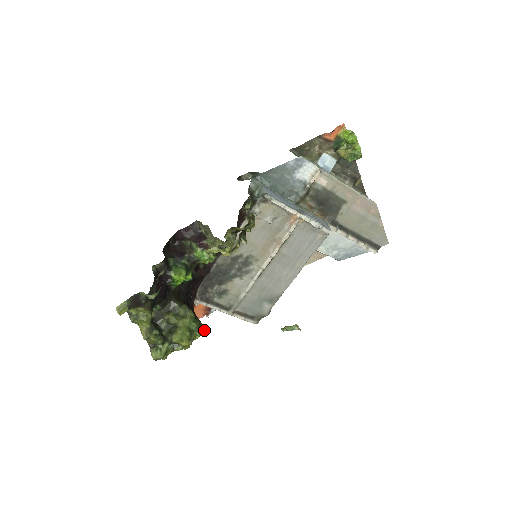
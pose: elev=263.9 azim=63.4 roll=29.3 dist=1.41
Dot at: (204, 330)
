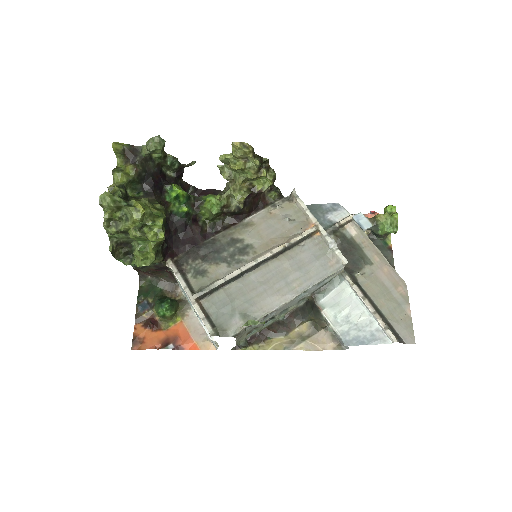
Dot at: (163, 233)
